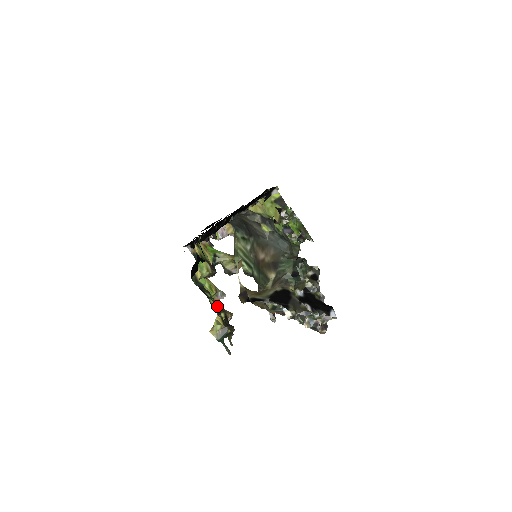
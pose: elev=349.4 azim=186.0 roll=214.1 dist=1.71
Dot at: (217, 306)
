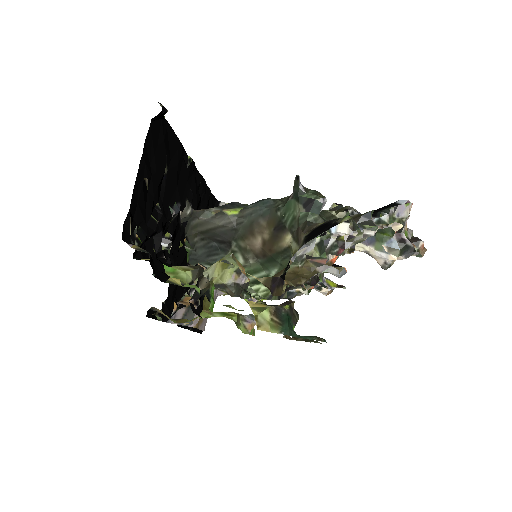
Dot at: occluded
